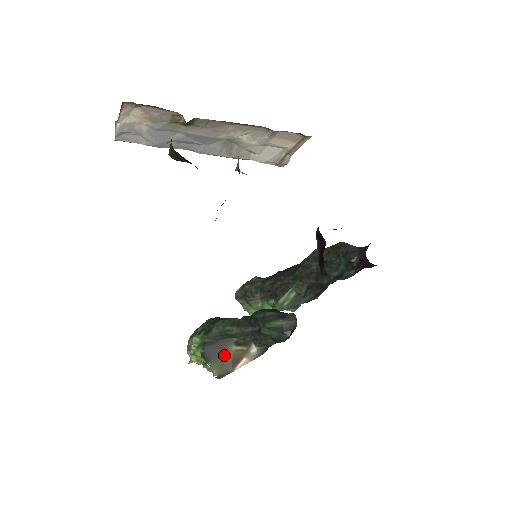
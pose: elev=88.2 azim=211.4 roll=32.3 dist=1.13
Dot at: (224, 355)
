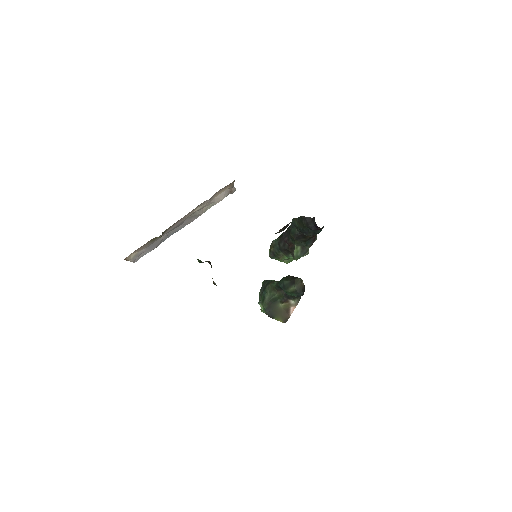
Dot at: (279, 311)
